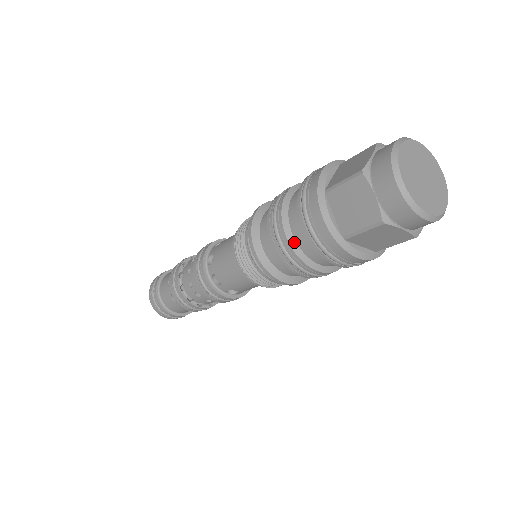
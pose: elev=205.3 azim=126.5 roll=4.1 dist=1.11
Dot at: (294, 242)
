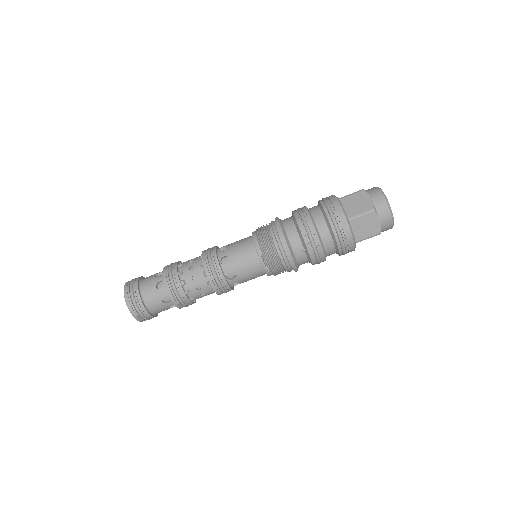
Dot at: (314, 222)
